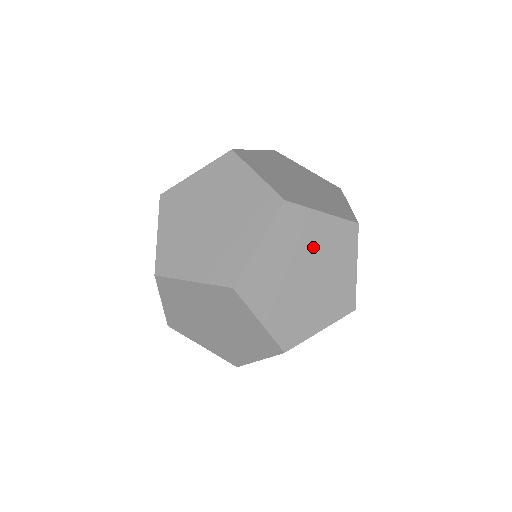
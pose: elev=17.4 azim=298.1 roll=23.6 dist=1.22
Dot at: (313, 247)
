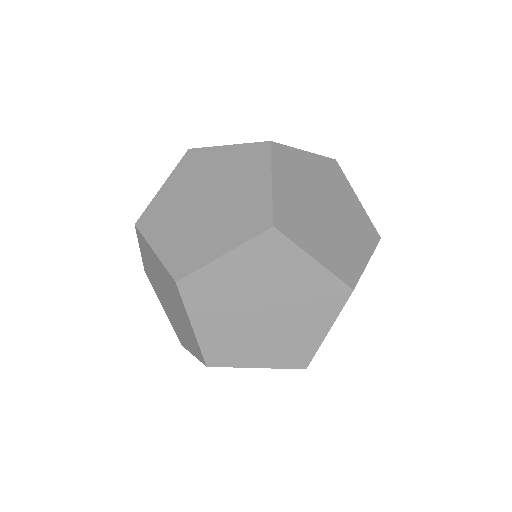
Dot at: (285, 287)
